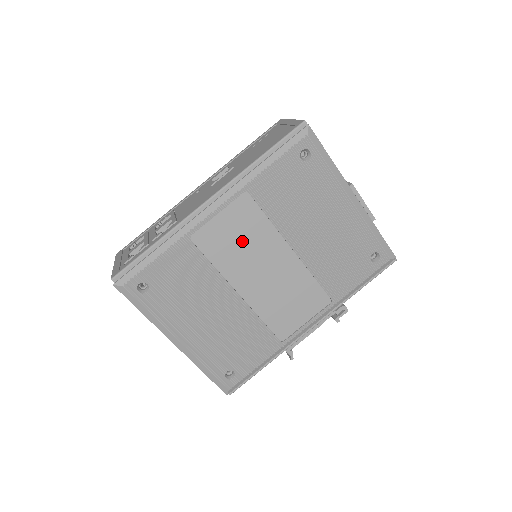
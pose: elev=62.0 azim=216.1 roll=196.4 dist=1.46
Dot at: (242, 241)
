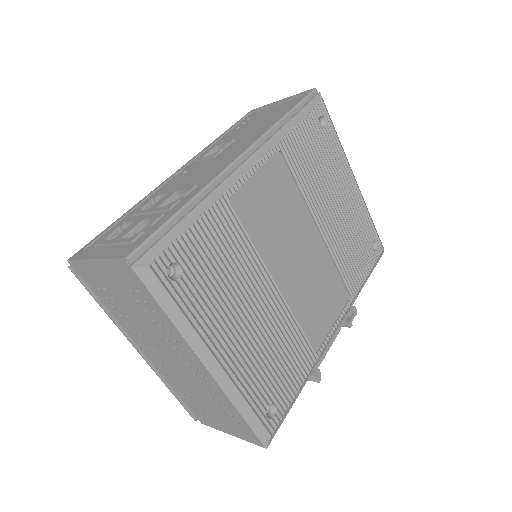
Dot at: (277, 213)
